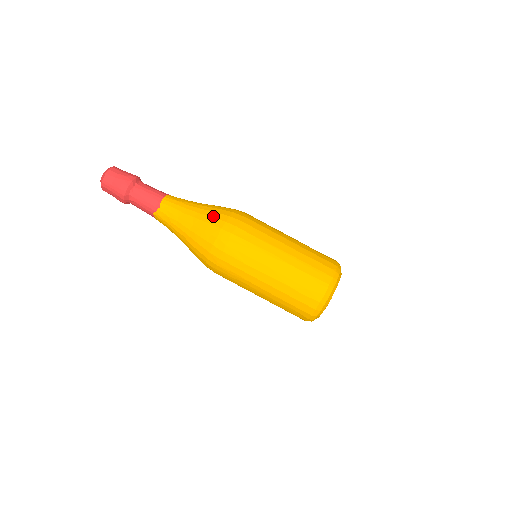
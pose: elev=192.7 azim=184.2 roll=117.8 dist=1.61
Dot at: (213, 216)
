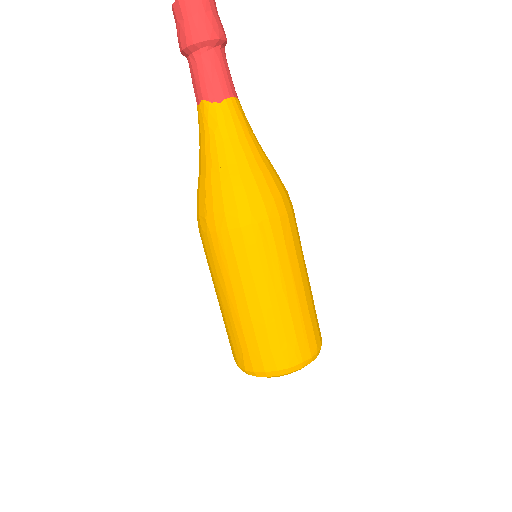
Dot at: (266, 178)
